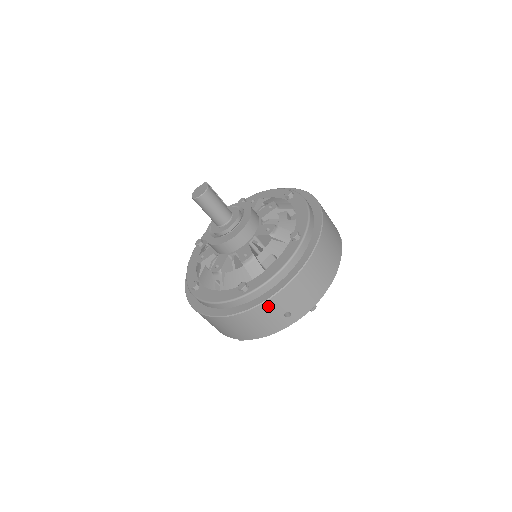
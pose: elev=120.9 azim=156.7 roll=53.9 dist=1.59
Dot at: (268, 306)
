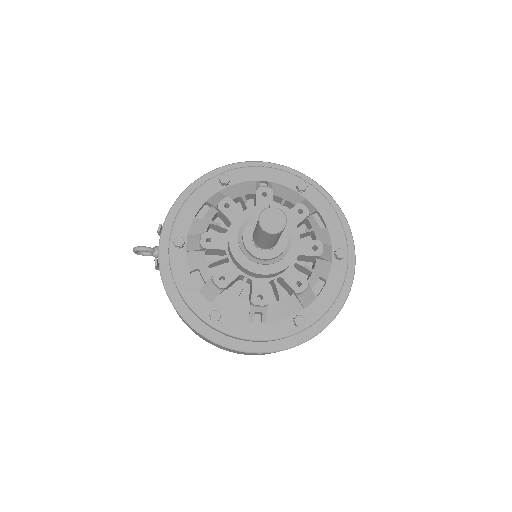
Dot at: occluded
